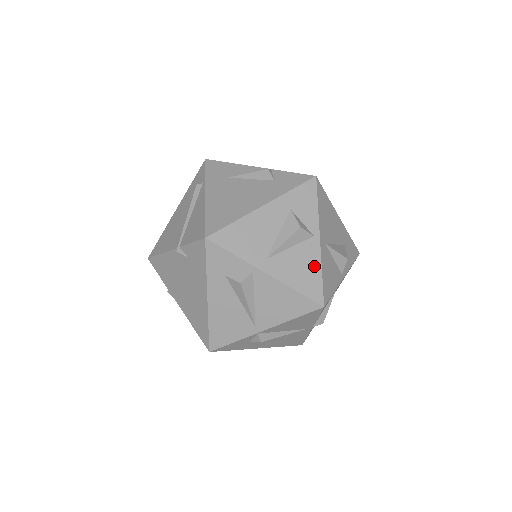
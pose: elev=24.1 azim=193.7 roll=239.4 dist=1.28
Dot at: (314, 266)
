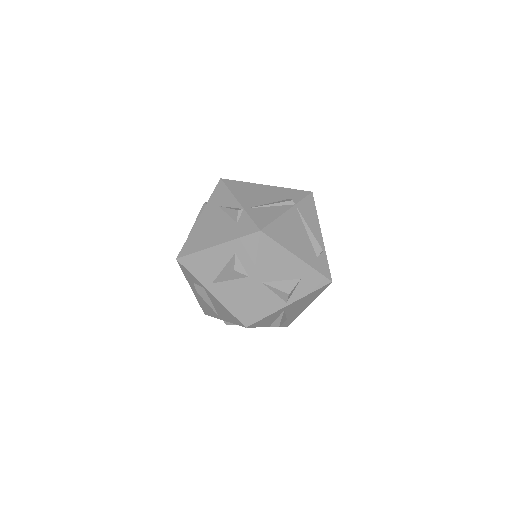
Dot at: (244, 298)
